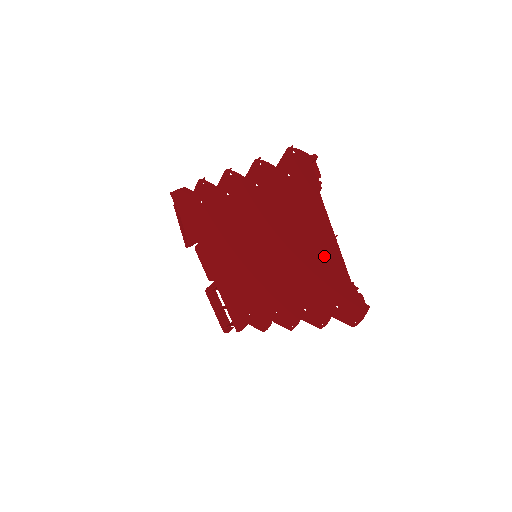
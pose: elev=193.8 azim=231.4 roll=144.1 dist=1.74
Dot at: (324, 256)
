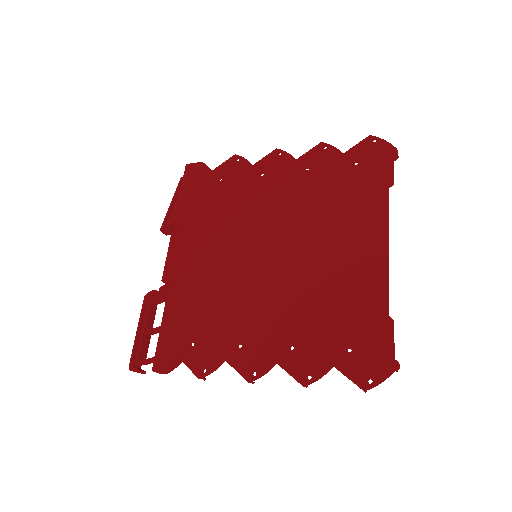
Dot at: (362, 267)
